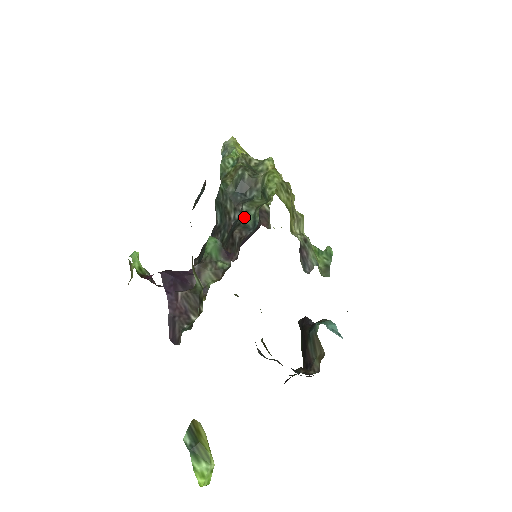
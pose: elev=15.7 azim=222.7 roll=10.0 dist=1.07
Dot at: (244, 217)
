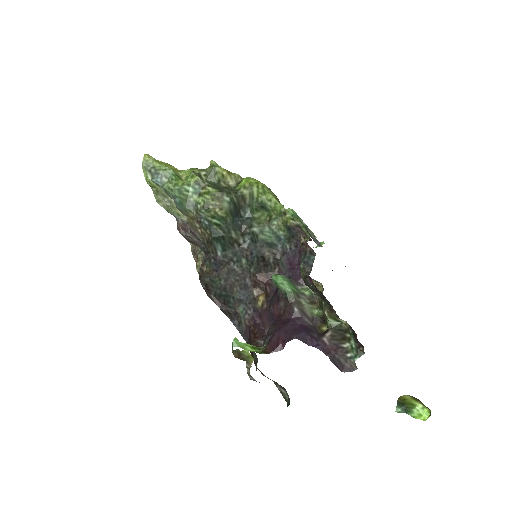
Dot at: (263, 238)
